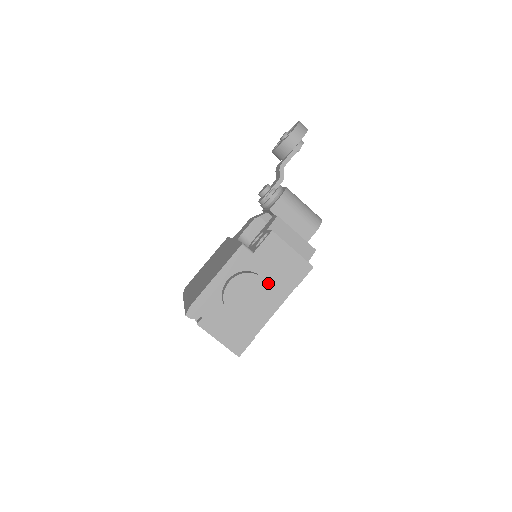
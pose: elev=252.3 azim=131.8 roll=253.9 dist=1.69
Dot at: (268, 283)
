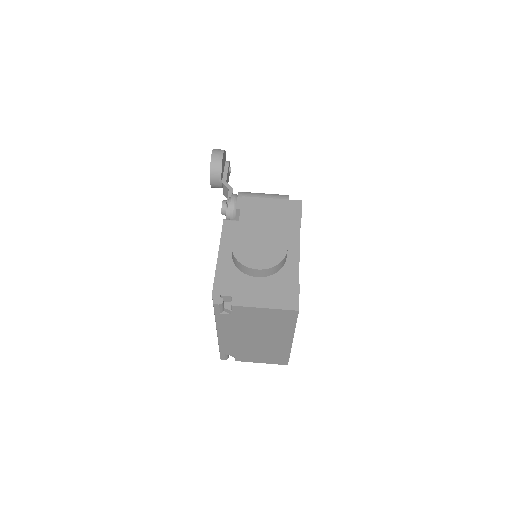
Dot at: occluded
